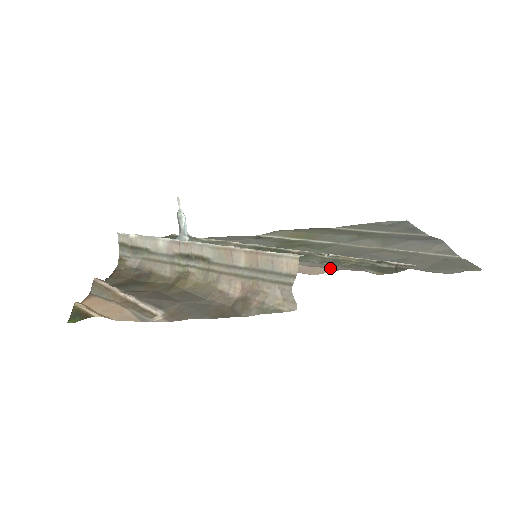
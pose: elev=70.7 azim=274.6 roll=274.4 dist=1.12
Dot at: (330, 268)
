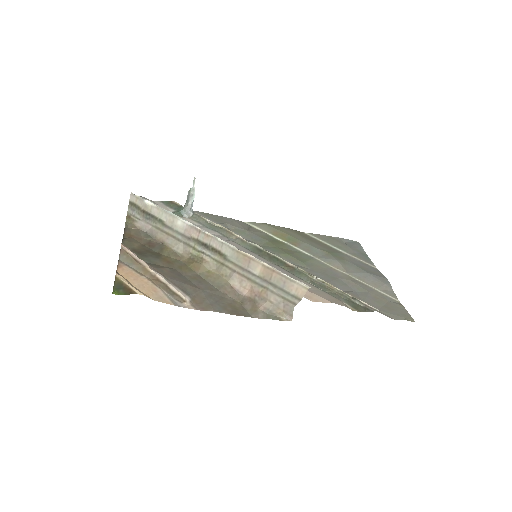
Dot at: (324, 298)
